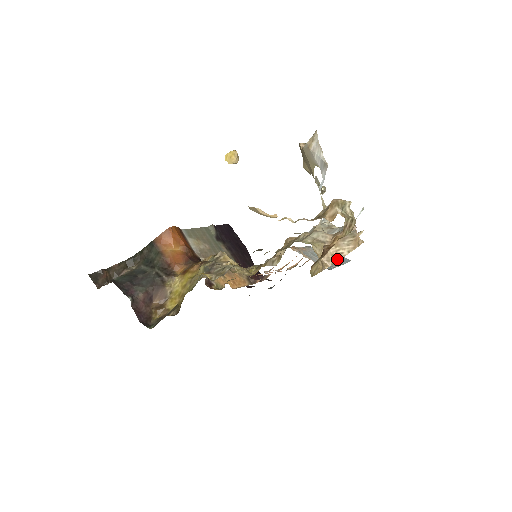
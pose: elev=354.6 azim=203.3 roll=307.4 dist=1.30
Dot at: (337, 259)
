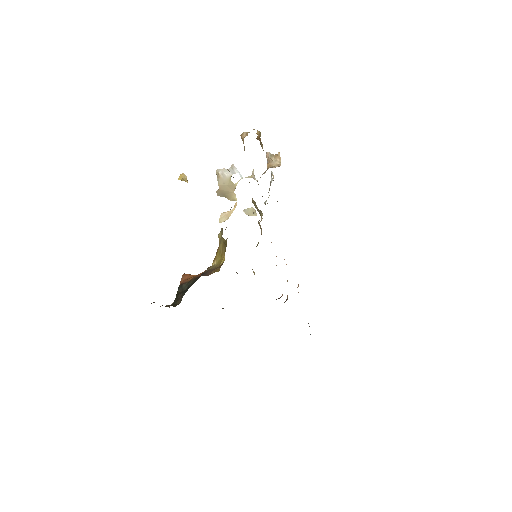
Dot at: occluded
